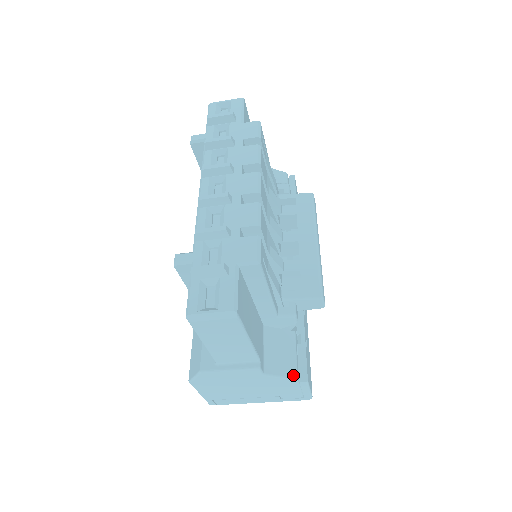
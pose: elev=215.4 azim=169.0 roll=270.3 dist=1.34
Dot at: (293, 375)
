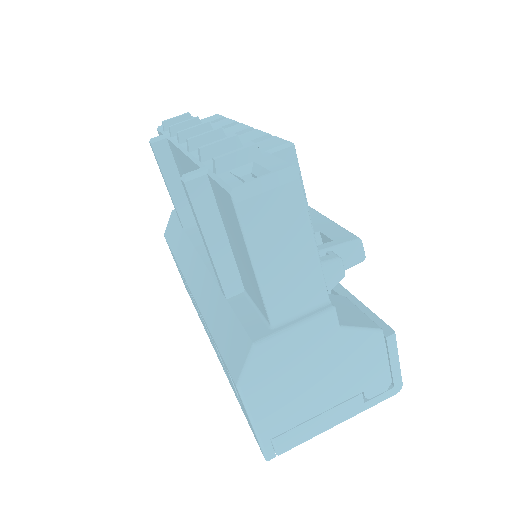
Dot at: (375, 326)
